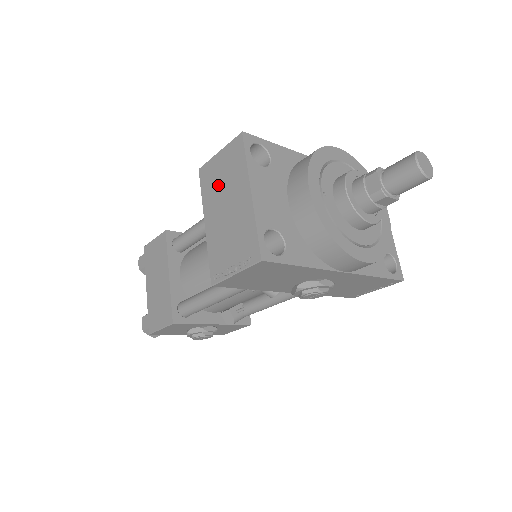
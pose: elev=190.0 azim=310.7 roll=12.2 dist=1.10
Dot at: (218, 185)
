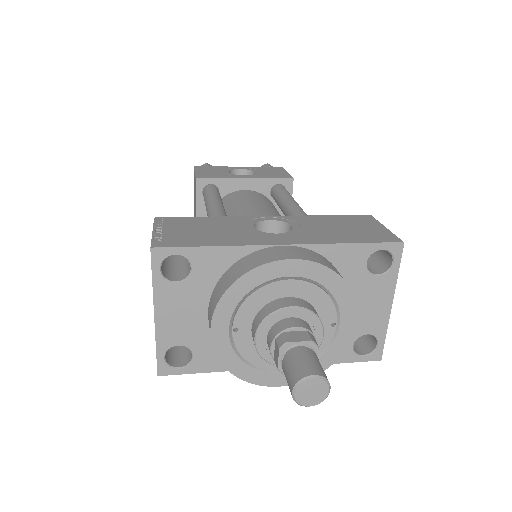
Dot at: occluded
